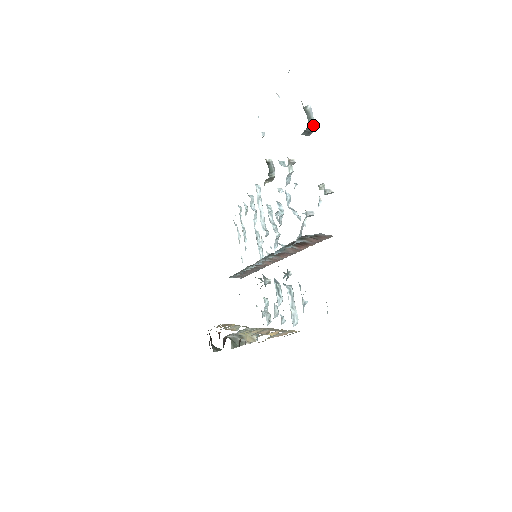
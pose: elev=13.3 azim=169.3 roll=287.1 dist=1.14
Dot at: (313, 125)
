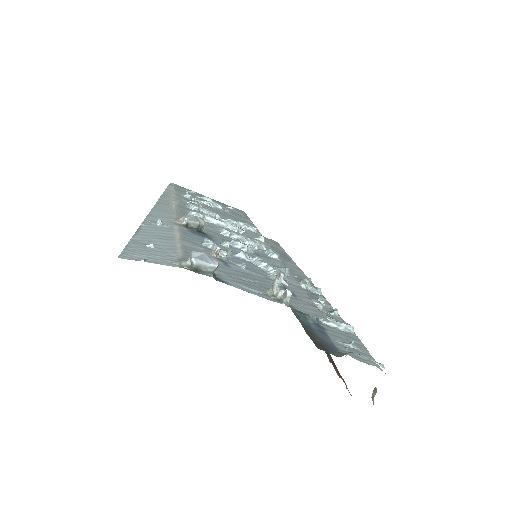
Dot at: (215, 269)
